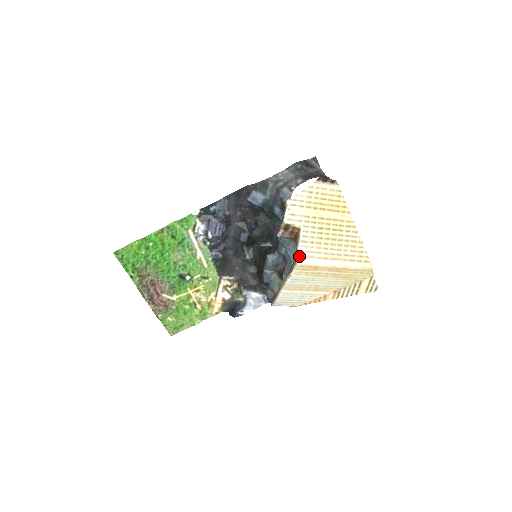
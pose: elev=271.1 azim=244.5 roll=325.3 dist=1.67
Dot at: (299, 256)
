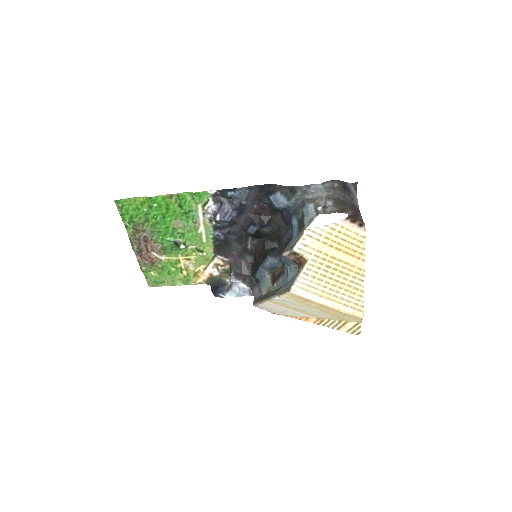
Dot at: (295, 286)
